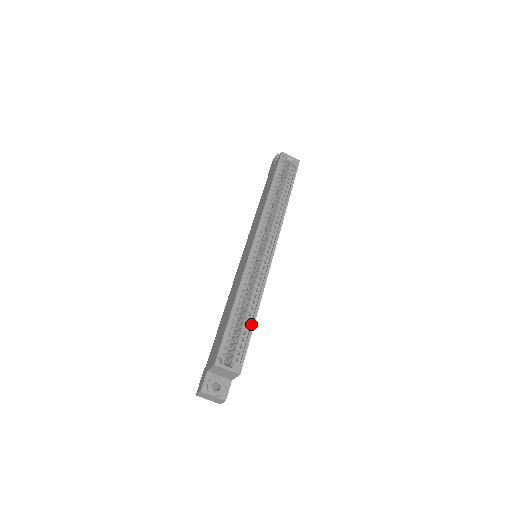
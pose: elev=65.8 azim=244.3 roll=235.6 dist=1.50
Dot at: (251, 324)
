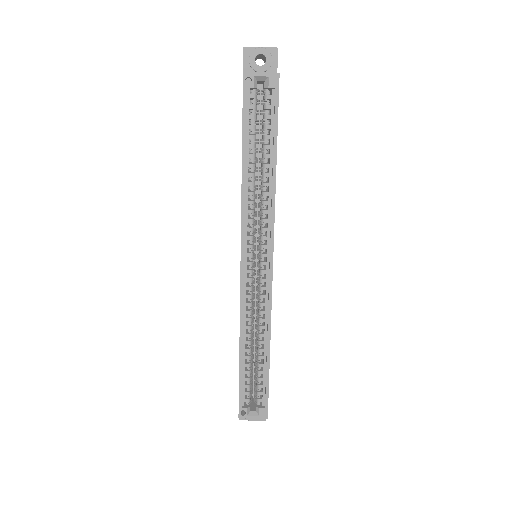
Dot at: (266, 367)
